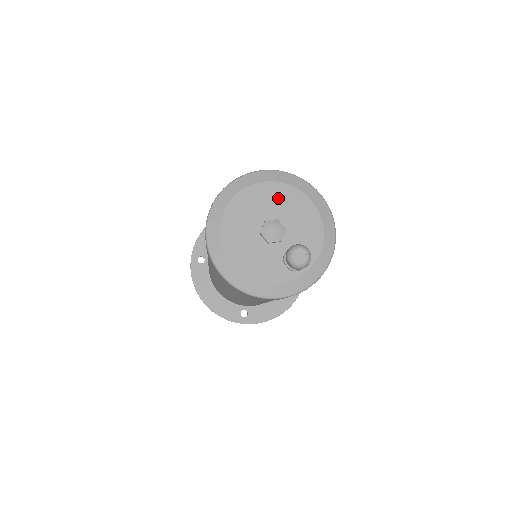
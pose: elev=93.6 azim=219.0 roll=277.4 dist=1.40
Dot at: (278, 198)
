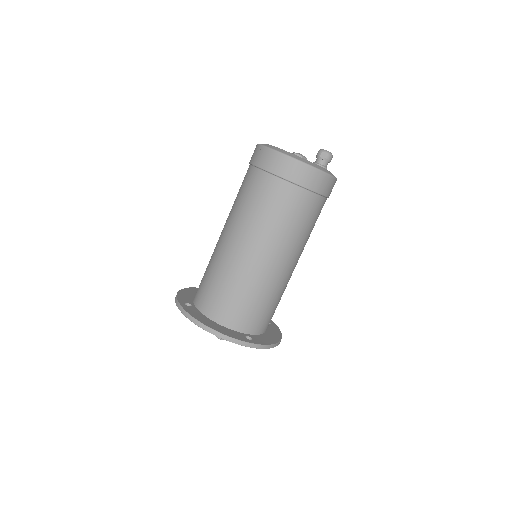
Dot at: occluded
